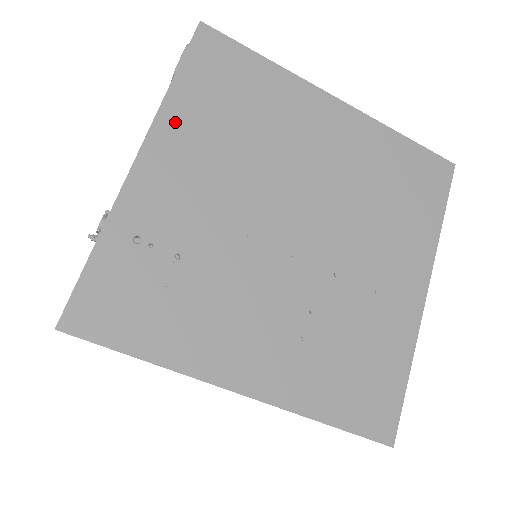
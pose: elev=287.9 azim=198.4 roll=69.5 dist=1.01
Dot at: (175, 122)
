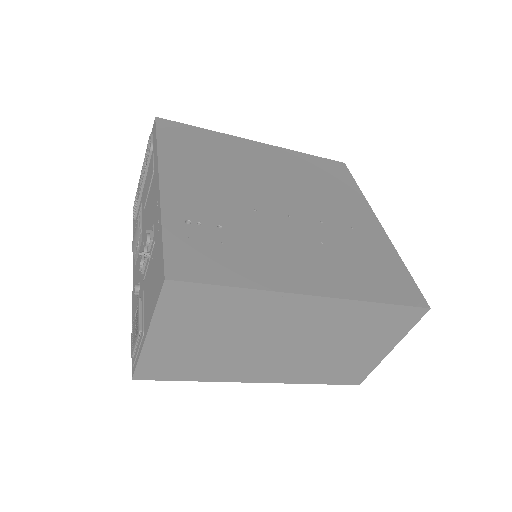
Dot at: (172, 162)
